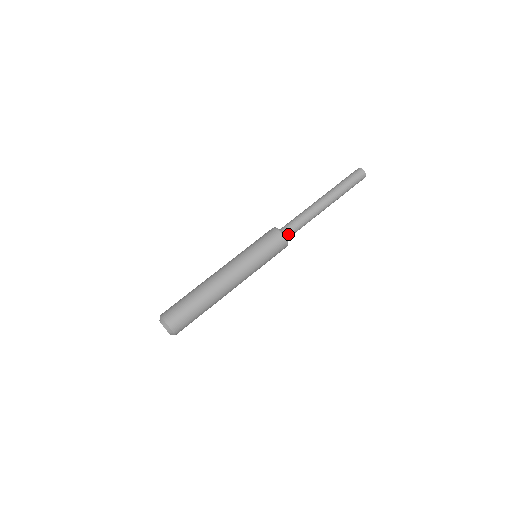
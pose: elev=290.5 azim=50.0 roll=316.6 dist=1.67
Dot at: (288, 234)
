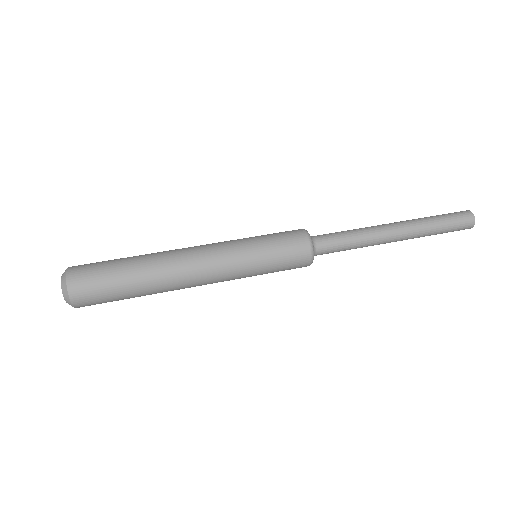
Dot at: (319, 253)
